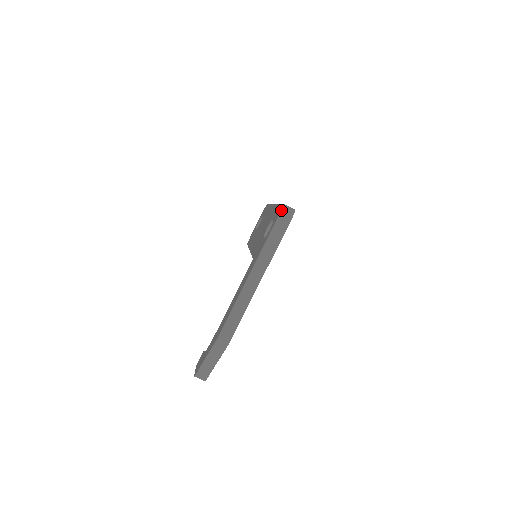
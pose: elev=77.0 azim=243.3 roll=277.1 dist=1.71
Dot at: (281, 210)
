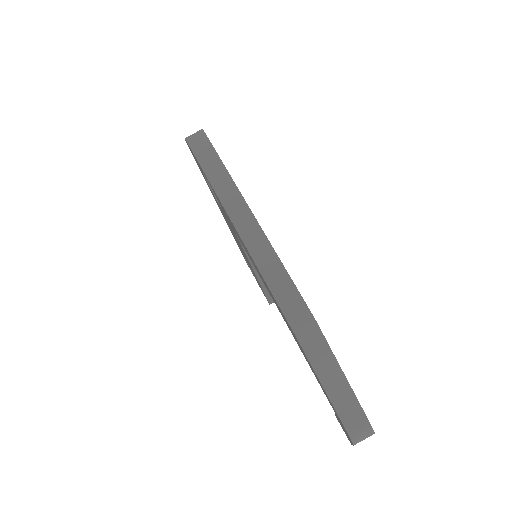
Dot at: occluded
